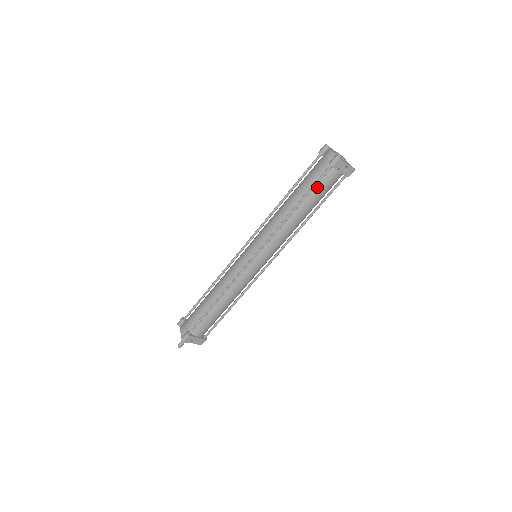
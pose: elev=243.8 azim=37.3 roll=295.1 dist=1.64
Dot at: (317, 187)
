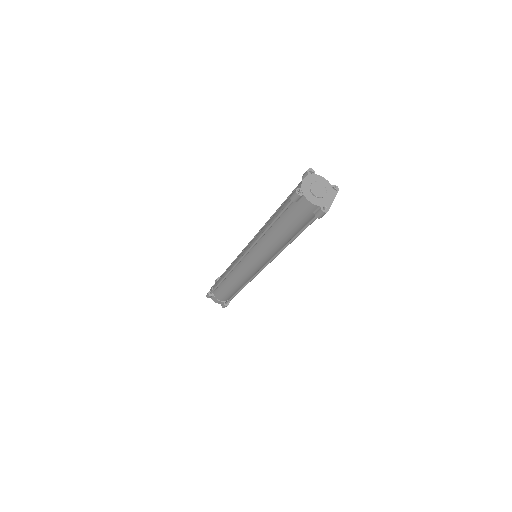
Dot at: occluded
